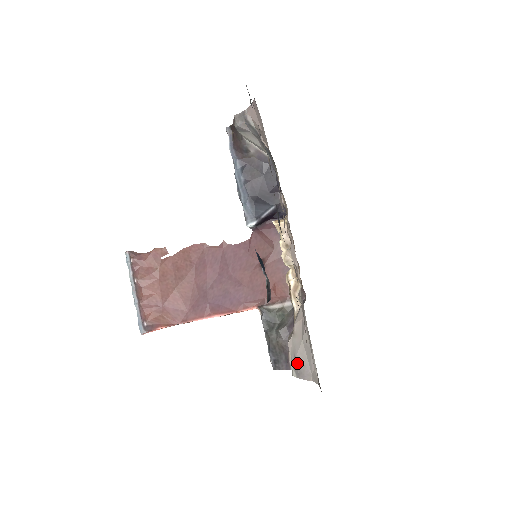
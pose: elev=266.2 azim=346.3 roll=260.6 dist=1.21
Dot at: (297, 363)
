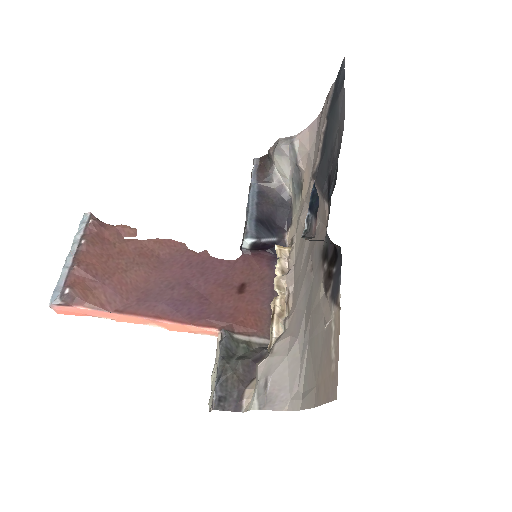
Dot at: (268, 387)
